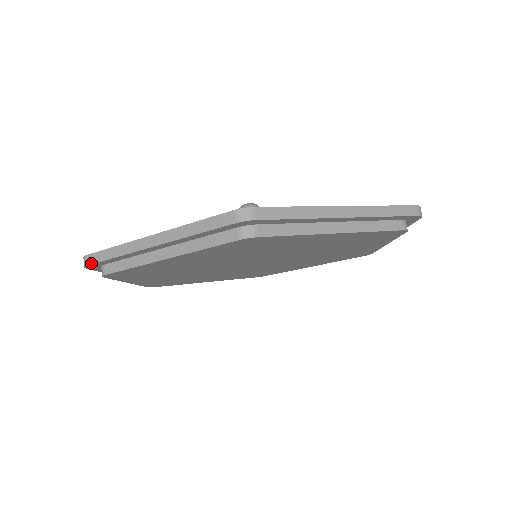
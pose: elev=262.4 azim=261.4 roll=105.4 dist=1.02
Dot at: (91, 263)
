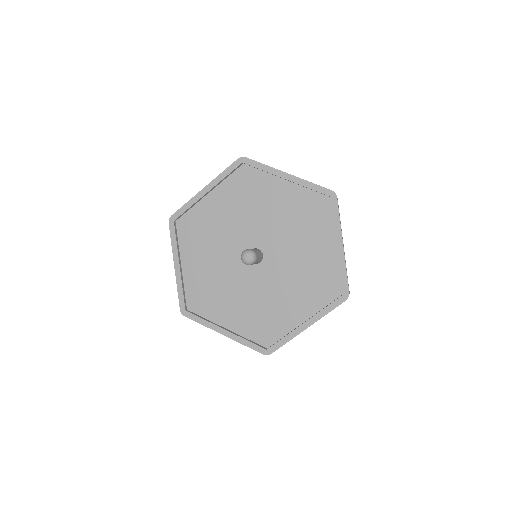
Dot at: (189, 317)
